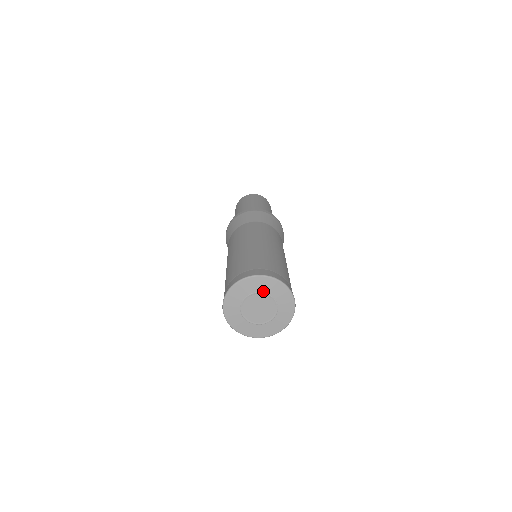
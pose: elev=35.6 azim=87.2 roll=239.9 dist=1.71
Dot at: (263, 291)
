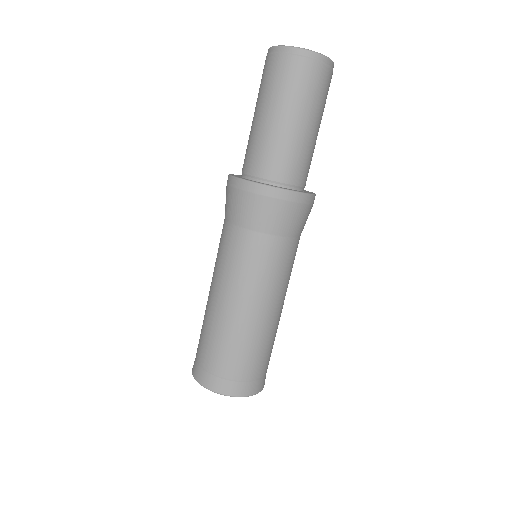
Dot at: occluded
